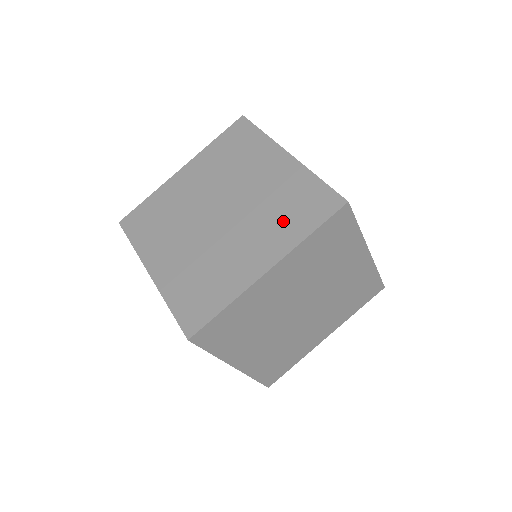
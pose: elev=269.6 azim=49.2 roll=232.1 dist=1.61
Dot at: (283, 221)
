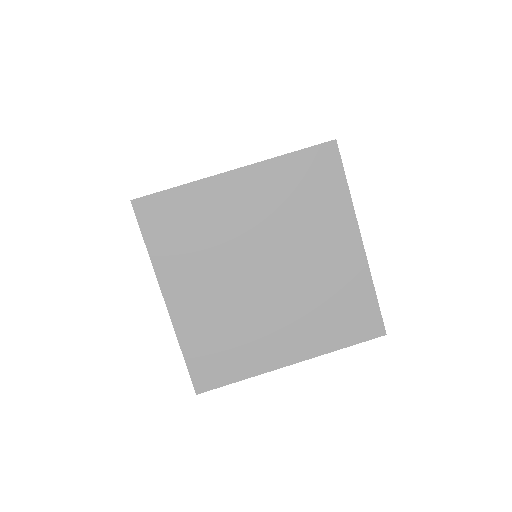
Dot at: occluded
